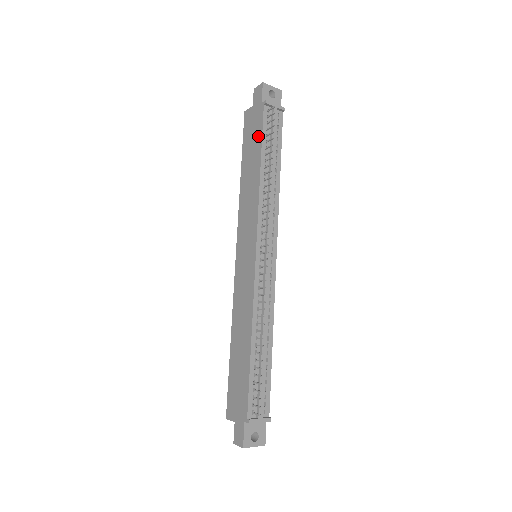
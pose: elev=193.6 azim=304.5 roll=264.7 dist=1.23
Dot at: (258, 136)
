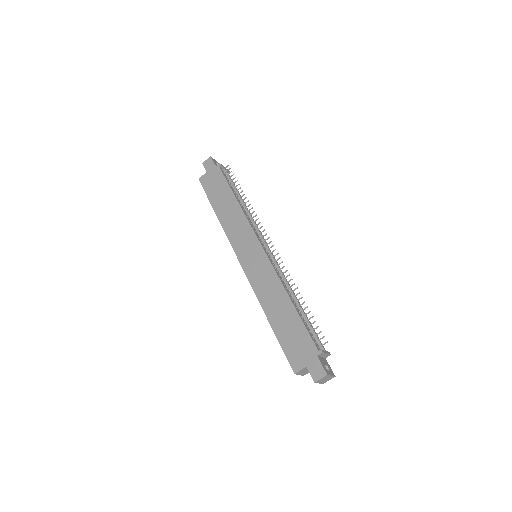
Dot at: (223, 184)
